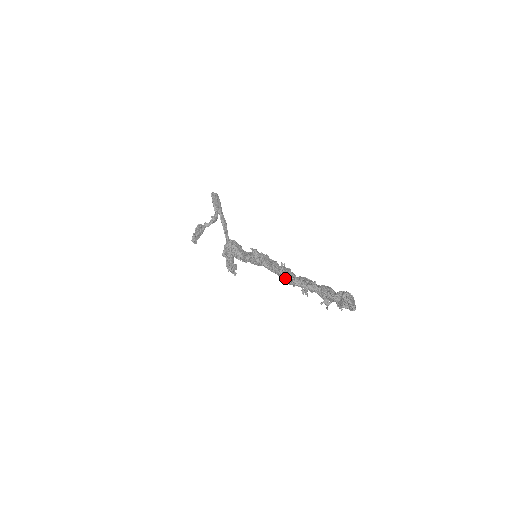
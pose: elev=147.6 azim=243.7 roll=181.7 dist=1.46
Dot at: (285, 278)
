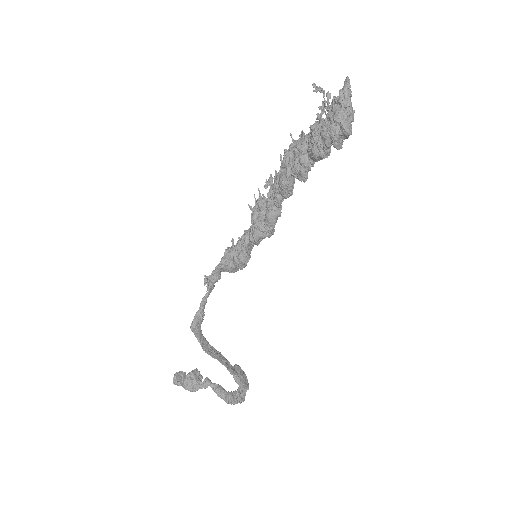
Dot at: occluded
